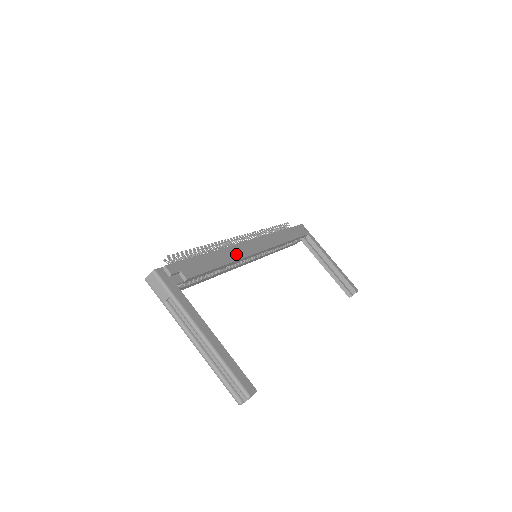
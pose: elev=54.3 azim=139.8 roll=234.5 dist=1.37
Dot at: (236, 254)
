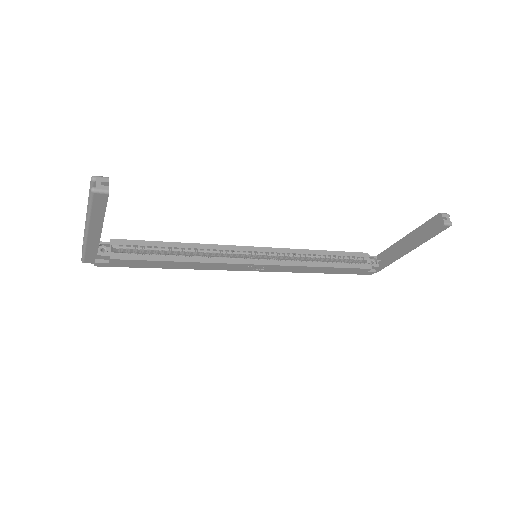
Dot at: occluded
